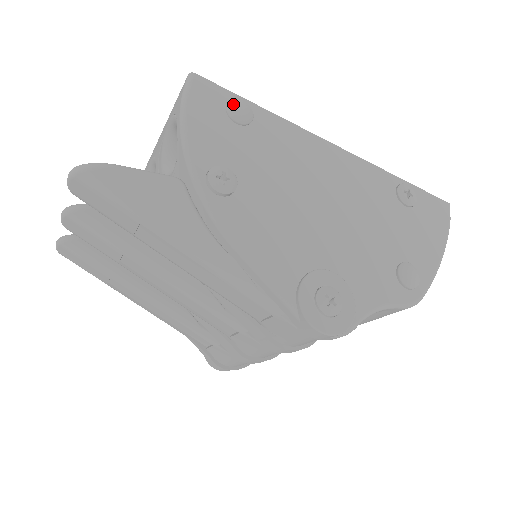
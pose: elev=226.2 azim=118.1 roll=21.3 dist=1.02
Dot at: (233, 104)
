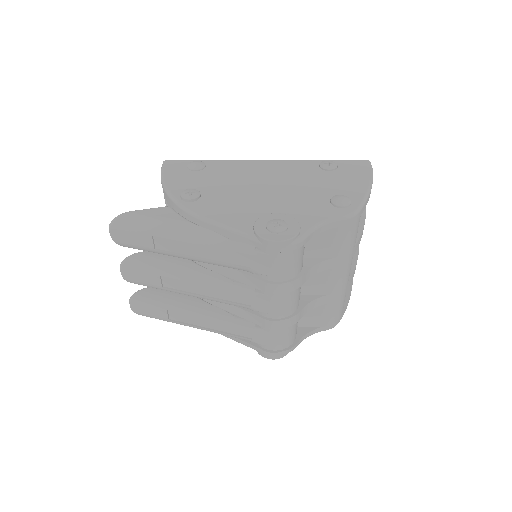
Dot at: (190, 164)
